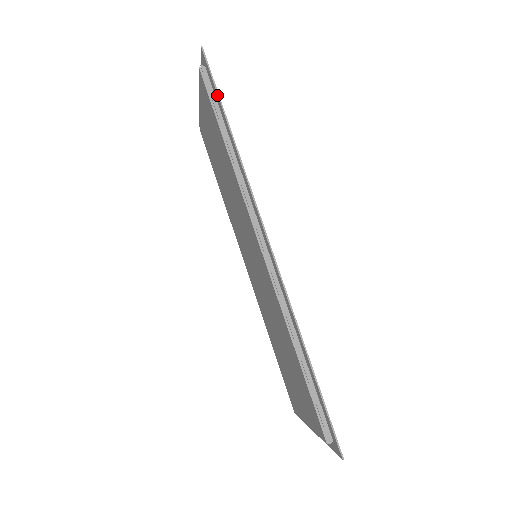
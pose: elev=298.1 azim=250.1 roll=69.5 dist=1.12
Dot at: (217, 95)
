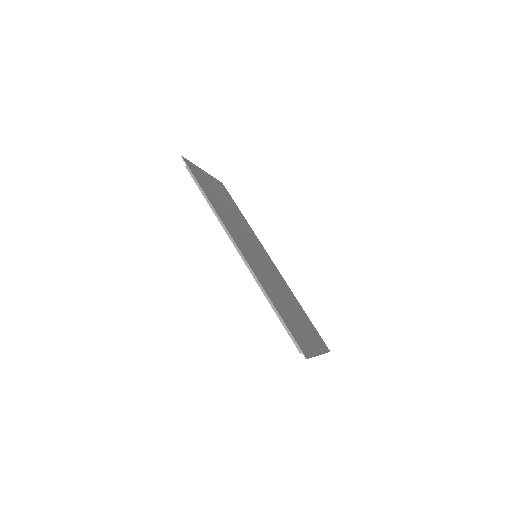
Dot at: (195, 179)
